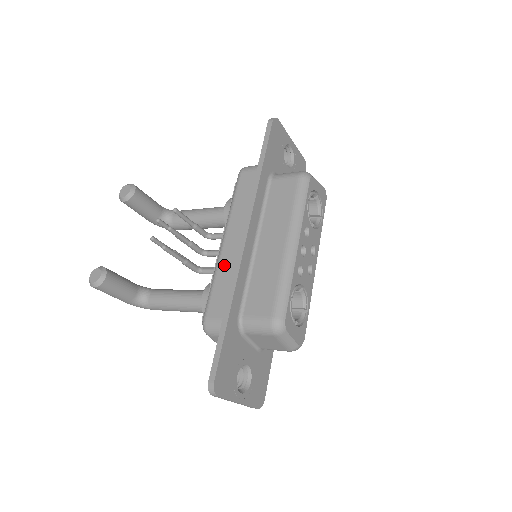
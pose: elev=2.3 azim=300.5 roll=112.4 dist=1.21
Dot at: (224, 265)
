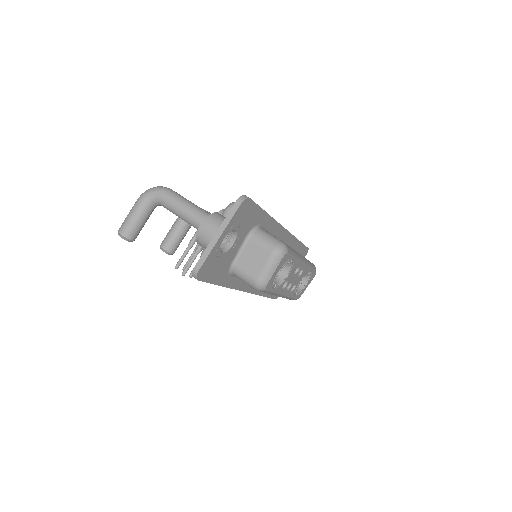
Dot at: occluded
